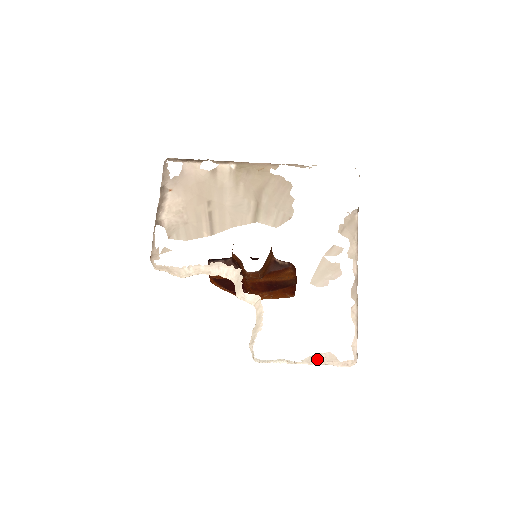
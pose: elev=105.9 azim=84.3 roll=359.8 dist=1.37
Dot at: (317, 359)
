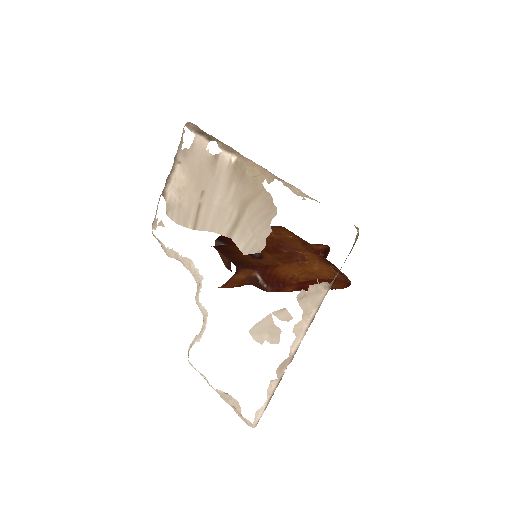
Dot at: (227, 398)
